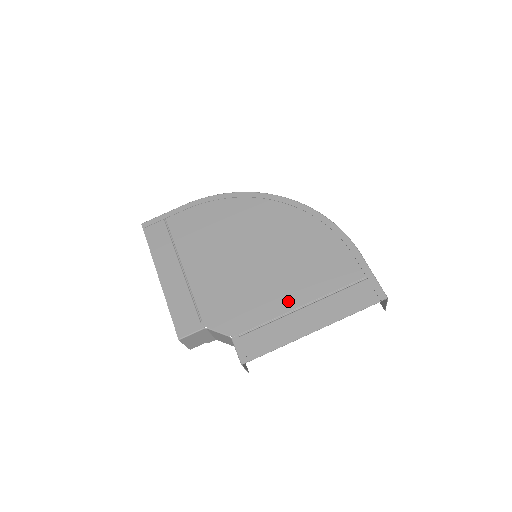
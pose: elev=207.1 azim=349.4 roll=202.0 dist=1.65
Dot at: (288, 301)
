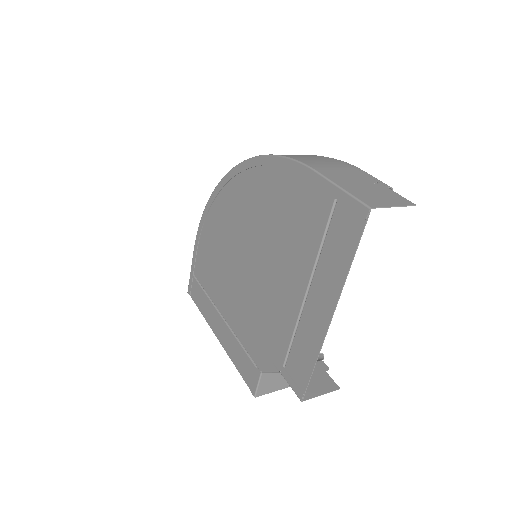
Dot at: (293, 295)
